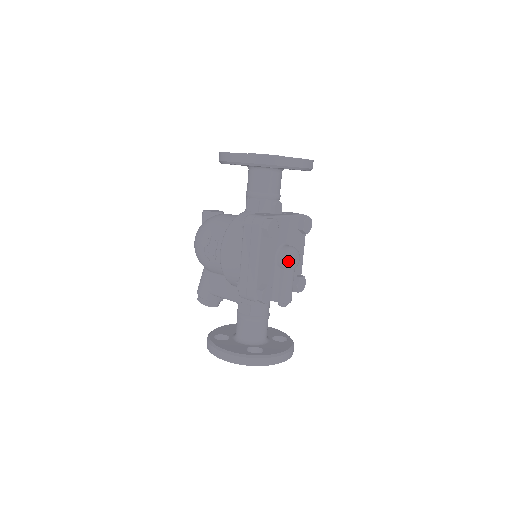
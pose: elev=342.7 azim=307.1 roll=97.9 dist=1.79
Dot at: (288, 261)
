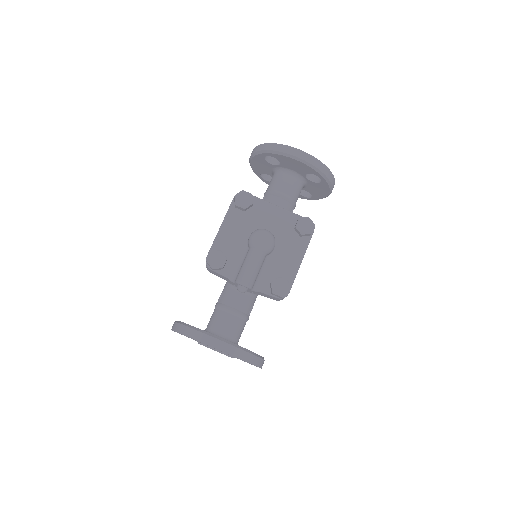
Dot at: (252, 237)
